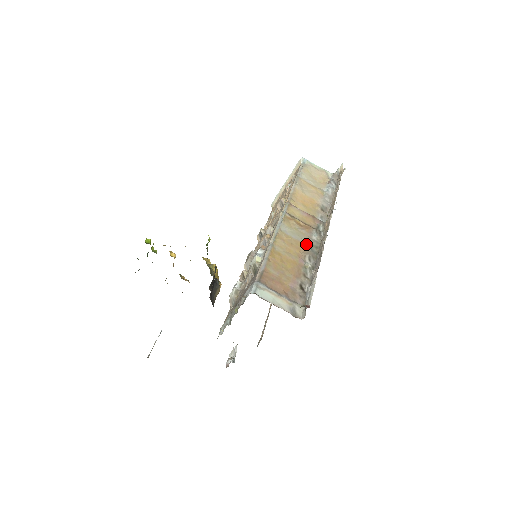
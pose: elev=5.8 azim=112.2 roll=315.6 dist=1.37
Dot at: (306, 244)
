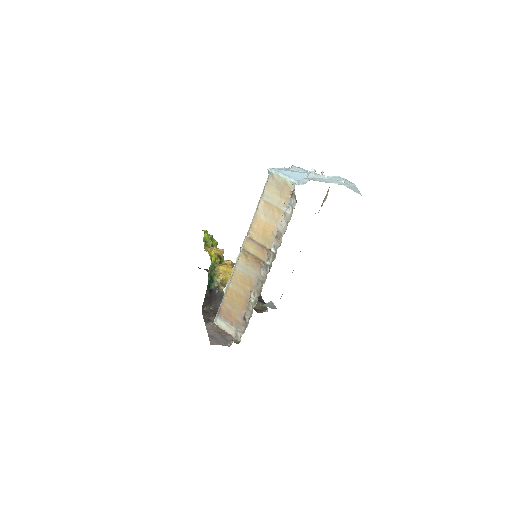
Dot at: (255, 279)
